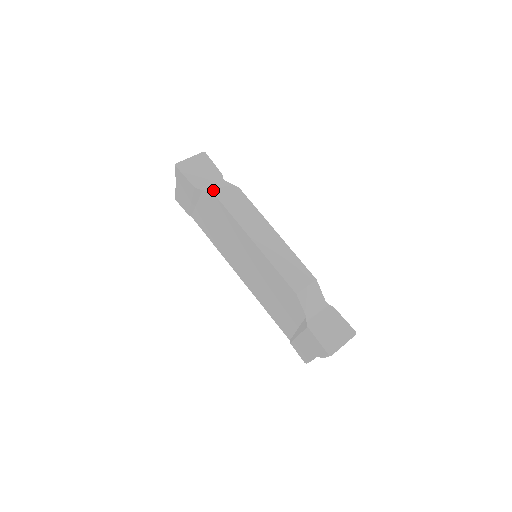
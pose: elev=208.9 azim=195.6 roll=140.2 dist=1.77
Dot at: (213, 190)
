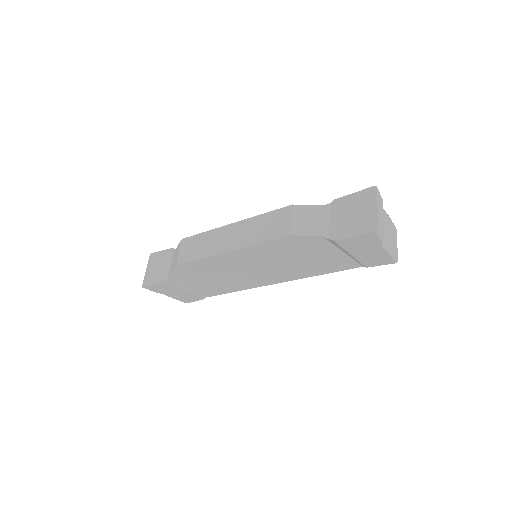
Dot at: (173, 265)
